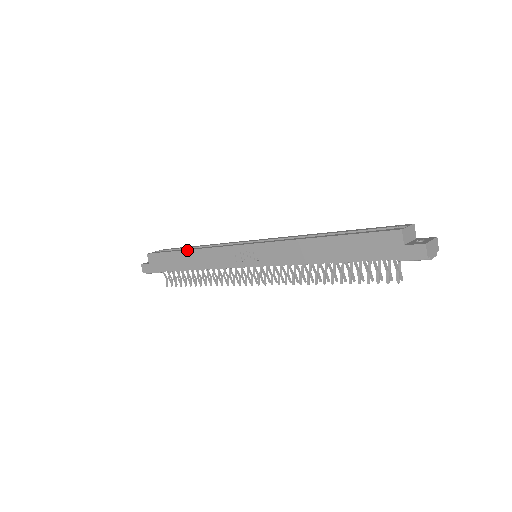
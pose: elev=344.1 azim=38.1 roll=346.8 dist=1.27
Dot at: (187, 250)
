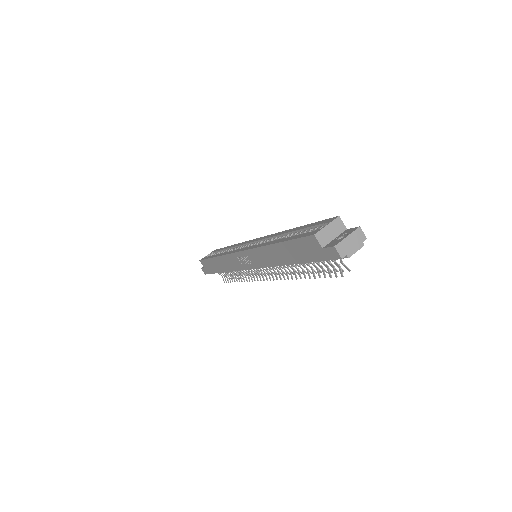
Dot at: (215, 257)
